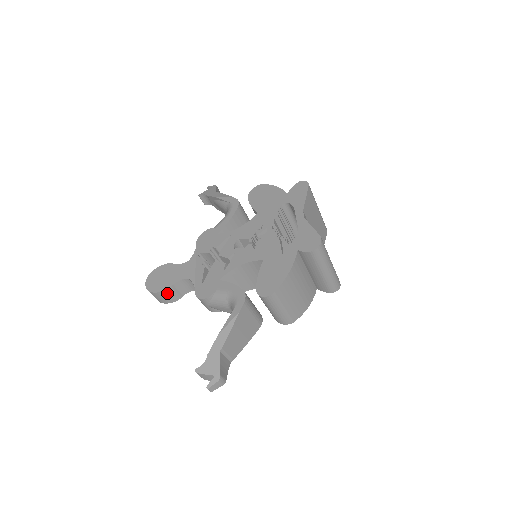
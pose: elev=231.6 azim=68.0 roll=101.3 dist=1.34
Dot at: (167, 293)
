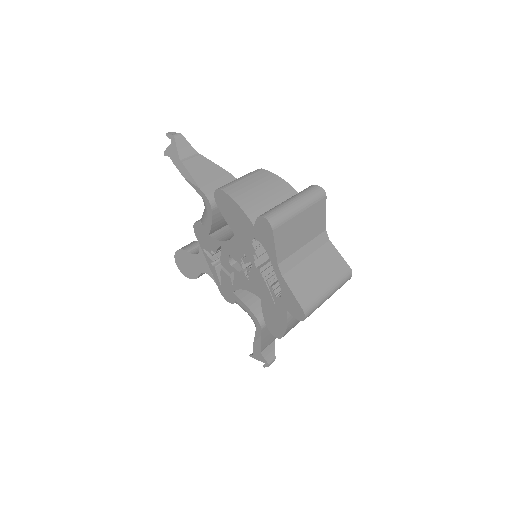
Dot at: (198, 277)
